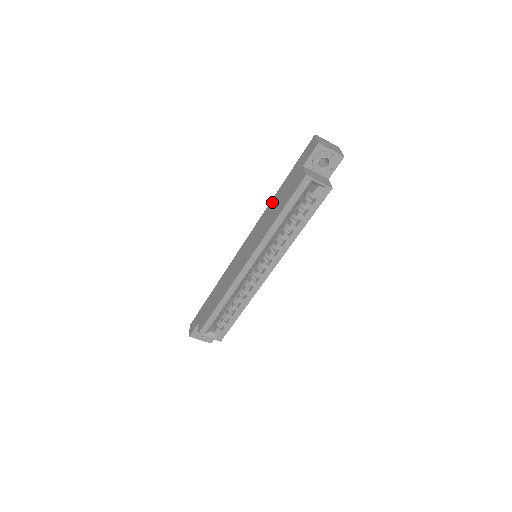
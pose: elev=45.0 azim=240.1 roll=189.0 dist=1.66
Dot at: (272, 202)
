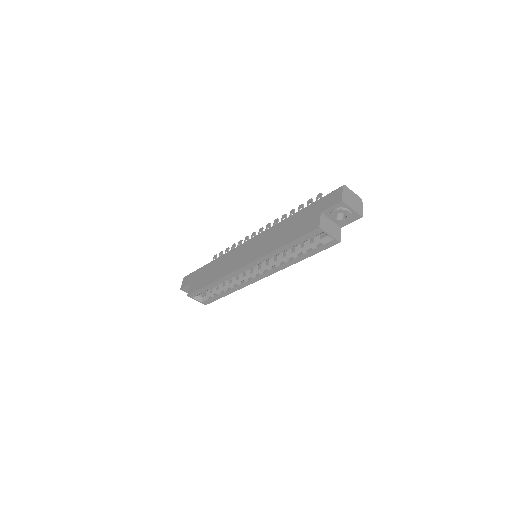
Dot at: (284, 222)
